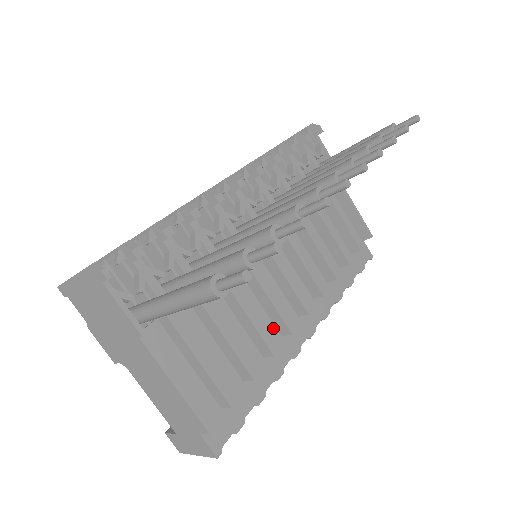
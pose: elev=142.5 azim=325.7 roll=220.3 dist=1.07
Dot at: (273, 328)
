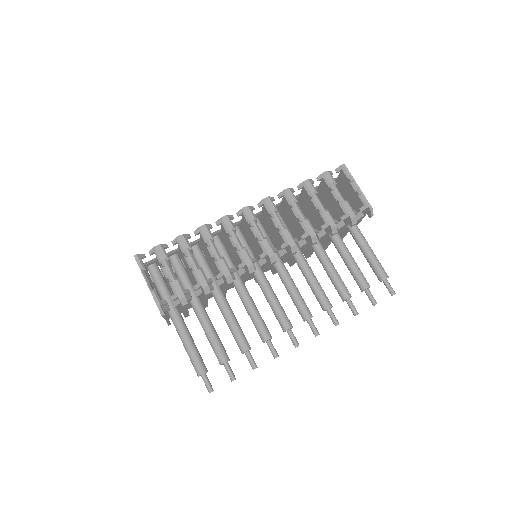
Dot at: occluded
